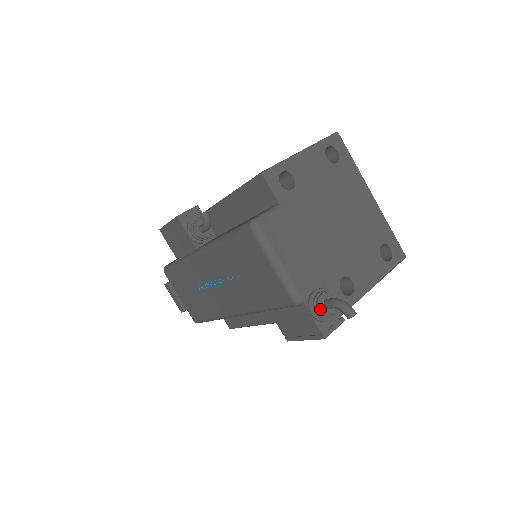
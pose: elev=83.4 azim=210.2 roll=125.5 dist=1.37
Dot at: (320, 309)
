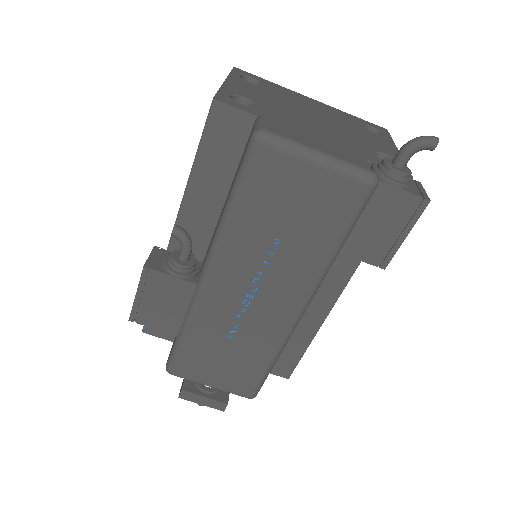
Dot at: (399, 171)
